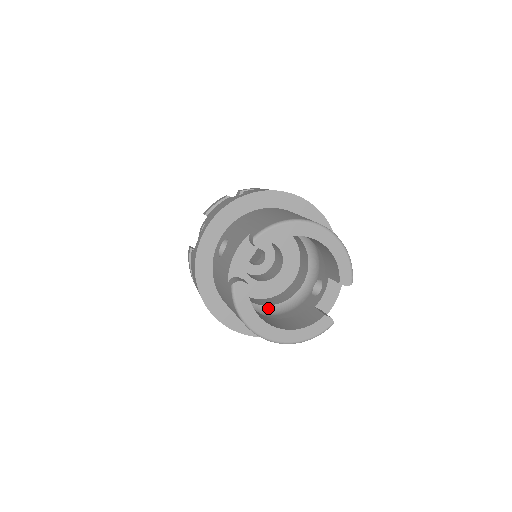
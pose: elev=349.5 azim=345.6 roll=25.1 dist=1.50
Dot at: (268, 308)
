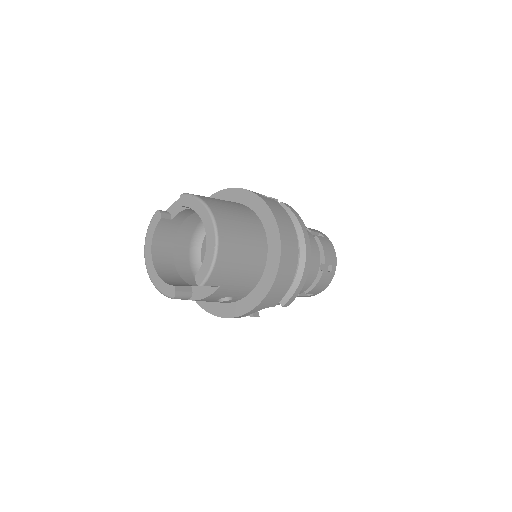
Dot at: occluded
